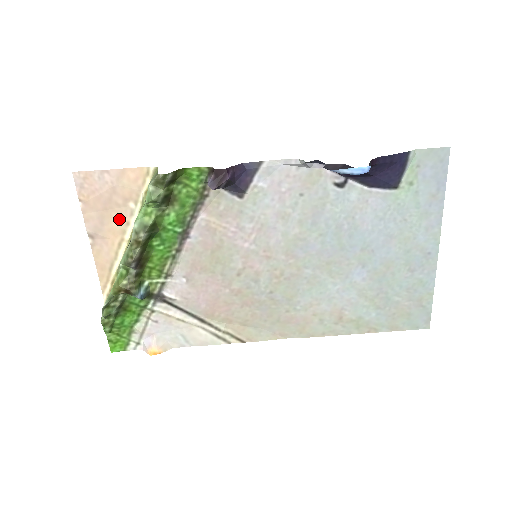
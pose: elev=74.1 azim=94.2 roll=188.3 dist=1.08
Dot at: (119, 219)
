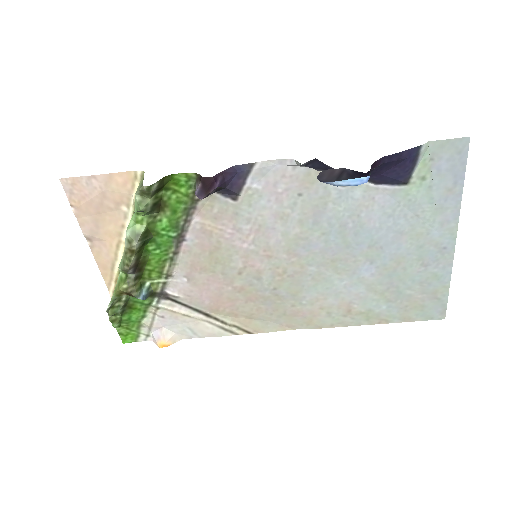
Dot at: (113, 222)
